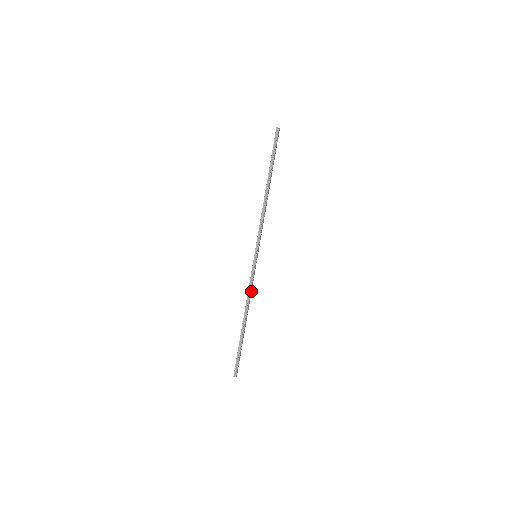
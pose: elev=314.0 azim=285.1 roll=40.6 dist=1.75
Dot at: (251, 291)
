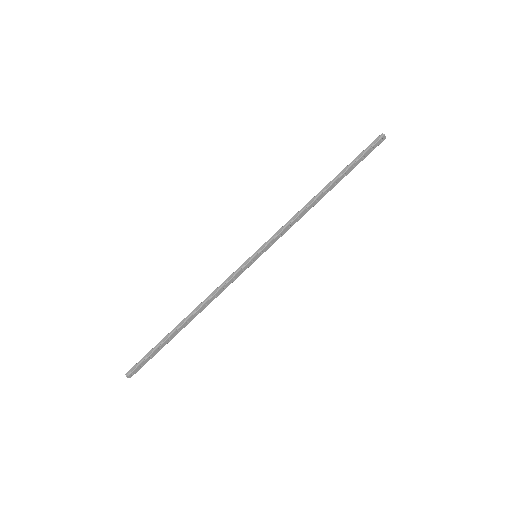
Dot at: (221, 292)
